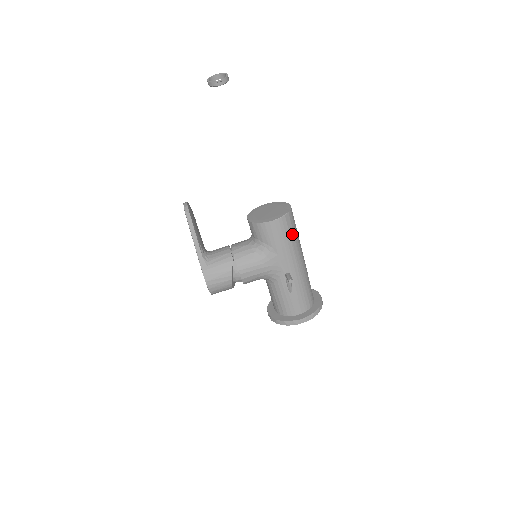
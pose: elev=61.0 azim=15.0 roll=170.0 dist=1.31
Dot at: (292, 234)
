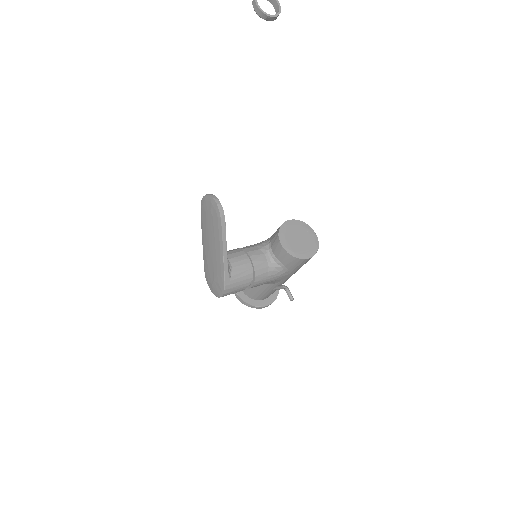
Dot at: occluded
